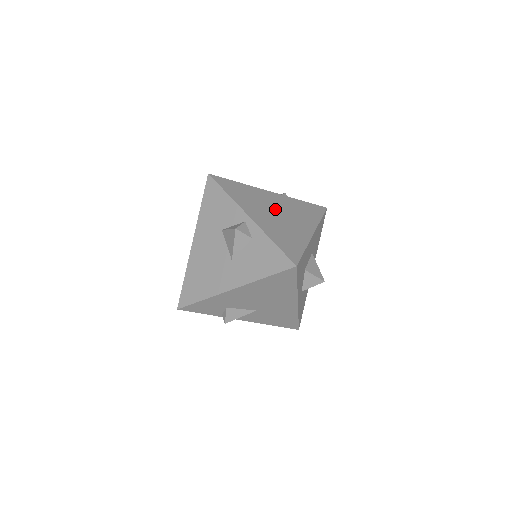
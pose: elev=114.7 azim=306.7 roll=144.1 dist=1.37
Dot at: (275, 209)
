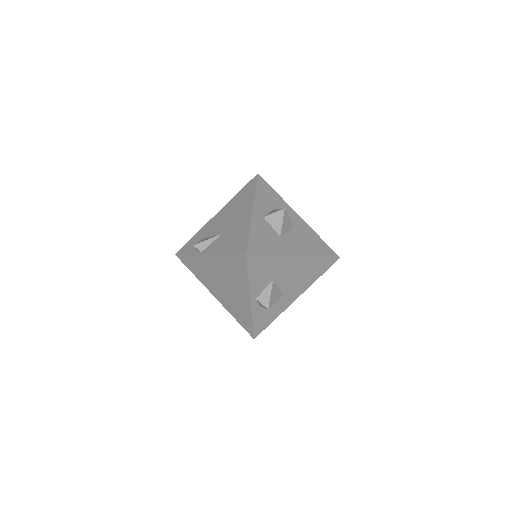
Dot at: occluded
